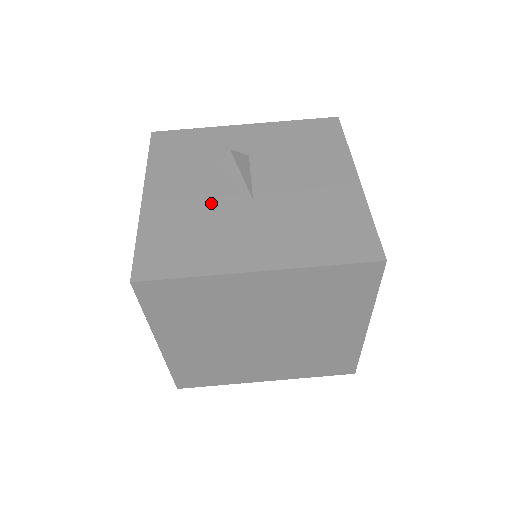
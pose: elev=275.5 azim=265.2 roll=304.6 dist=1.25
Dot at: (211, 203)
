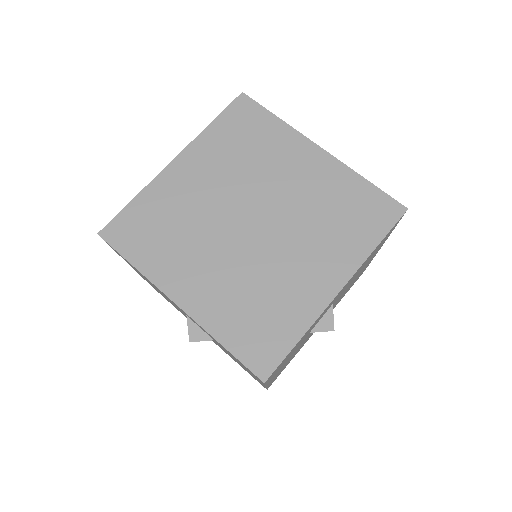
Dot at: occluded
